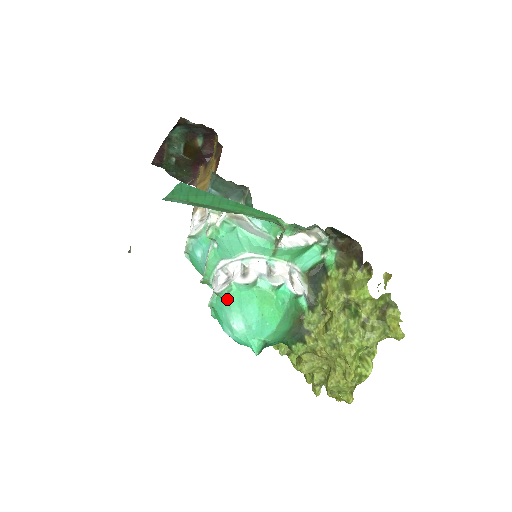
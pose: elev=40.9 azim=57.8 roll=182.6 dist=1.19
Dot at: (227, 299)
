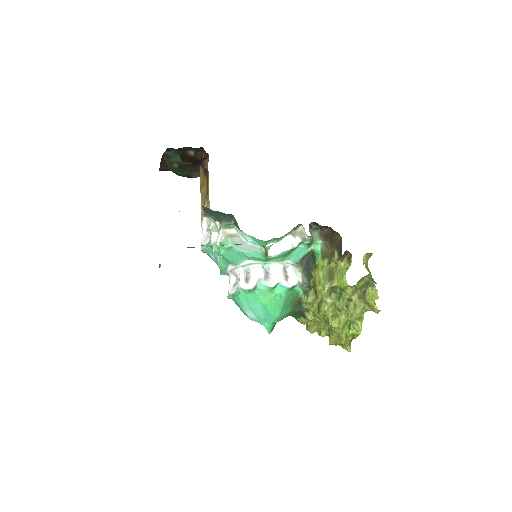
Dot at: (238, 298)
